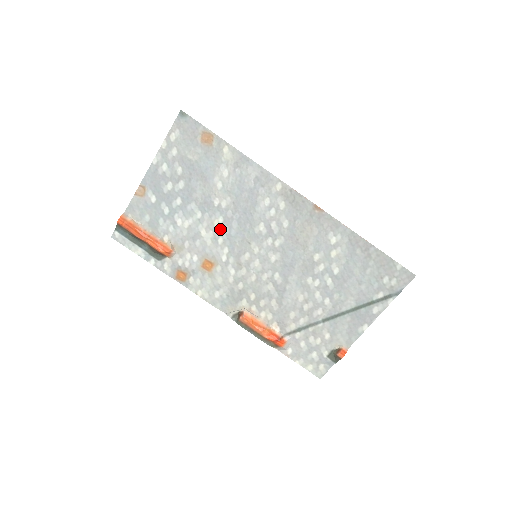
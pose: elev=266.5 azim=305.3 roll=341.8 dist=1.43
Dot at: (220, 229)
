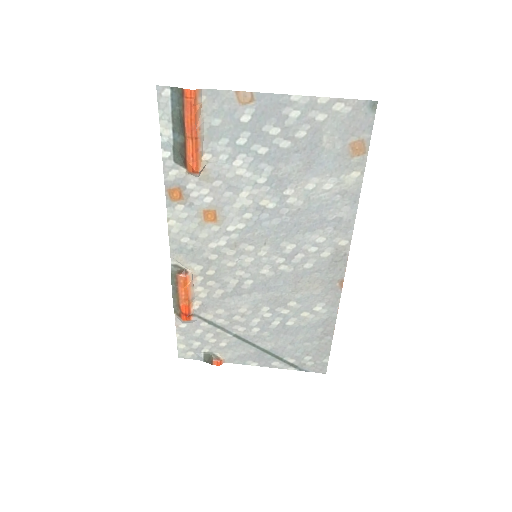
Dot at: (260, 209)
